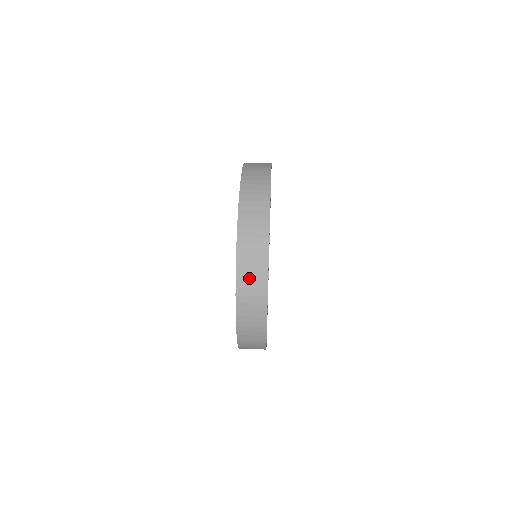
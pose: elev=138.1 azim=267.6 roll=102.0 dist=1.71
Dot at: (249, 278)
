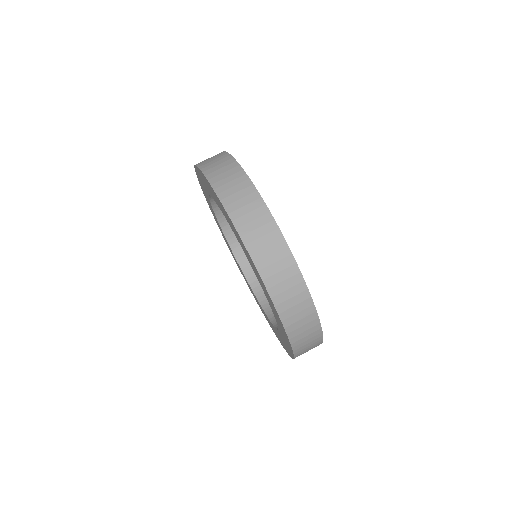
Dot at: (294, 313)
